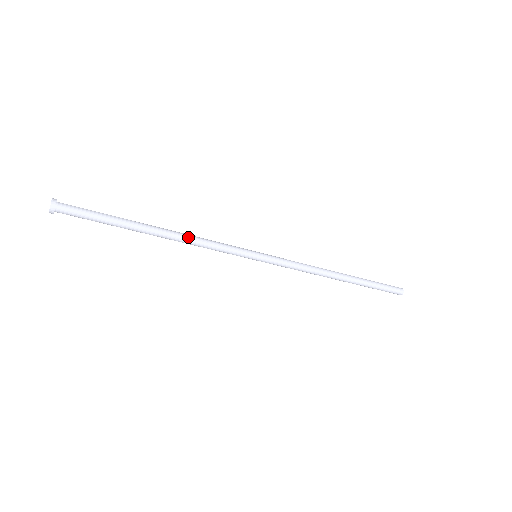
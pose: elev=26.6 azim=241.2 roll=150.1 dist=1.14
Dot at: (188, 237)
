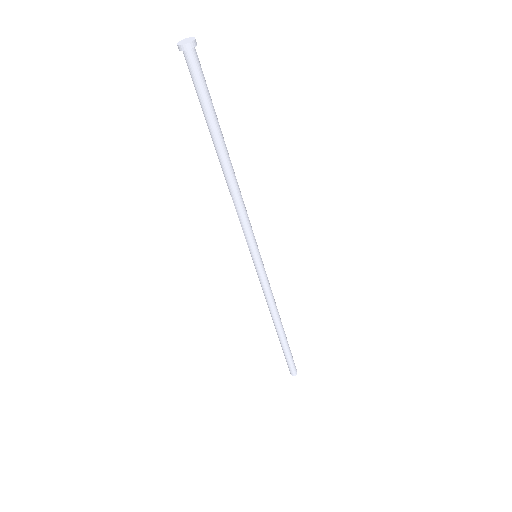
Dot at: (237, 193)
